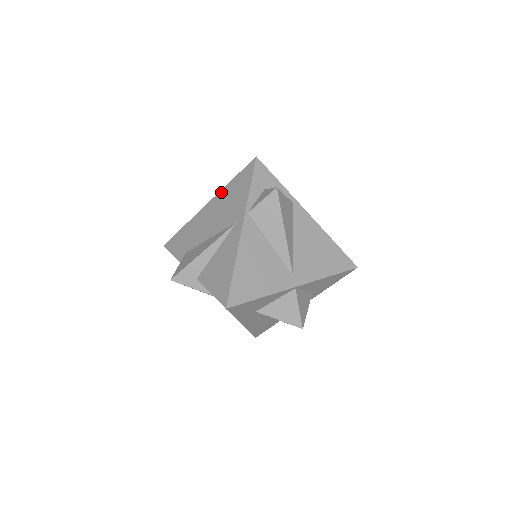
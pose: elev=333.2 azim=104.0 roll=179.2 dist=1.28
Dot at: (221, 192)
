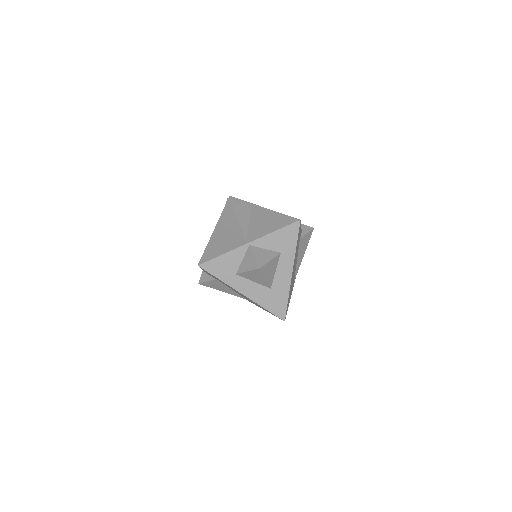
Dot at: occluded
